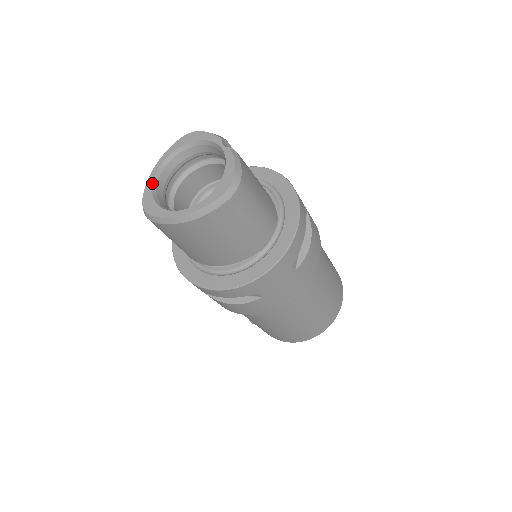
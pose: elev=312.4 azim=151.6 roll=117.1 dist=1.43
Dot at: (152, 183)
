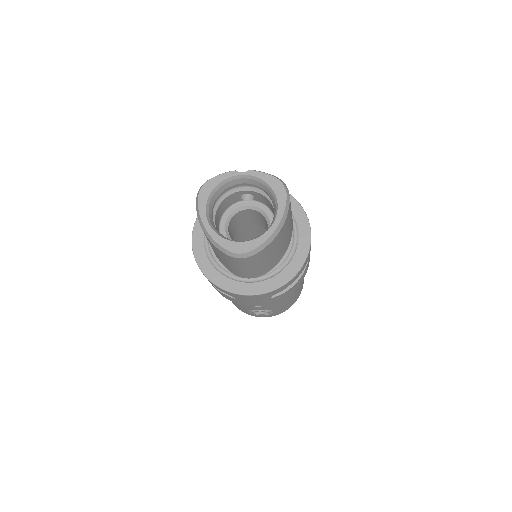
Dot at: (220, 236)
